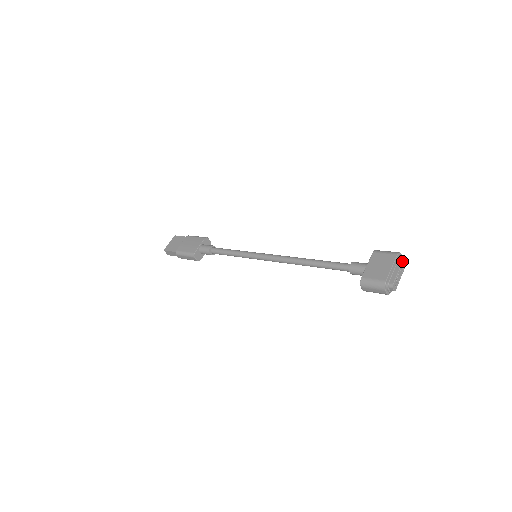
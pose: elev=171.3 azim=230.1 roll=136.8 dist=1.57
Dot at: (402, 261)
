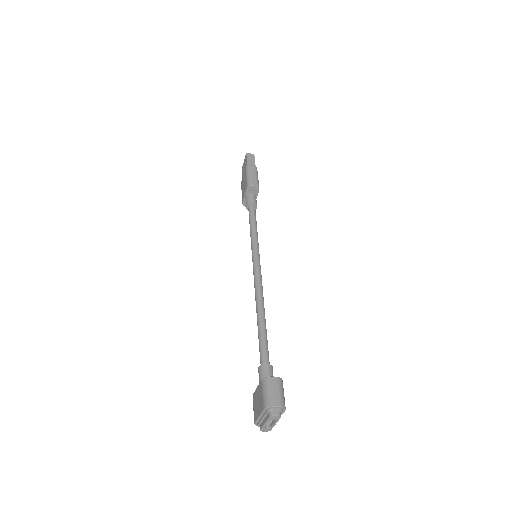
Dot at: (267, 418)
